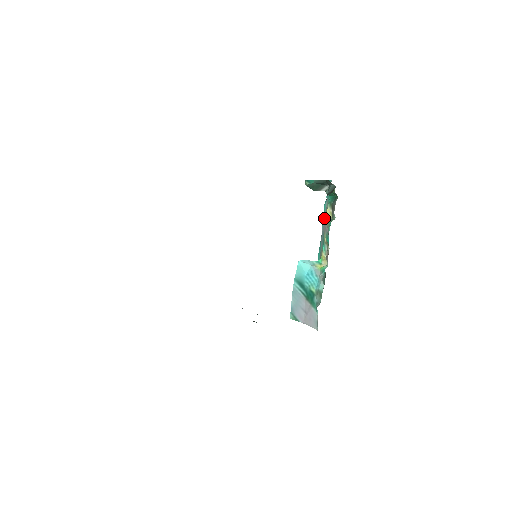
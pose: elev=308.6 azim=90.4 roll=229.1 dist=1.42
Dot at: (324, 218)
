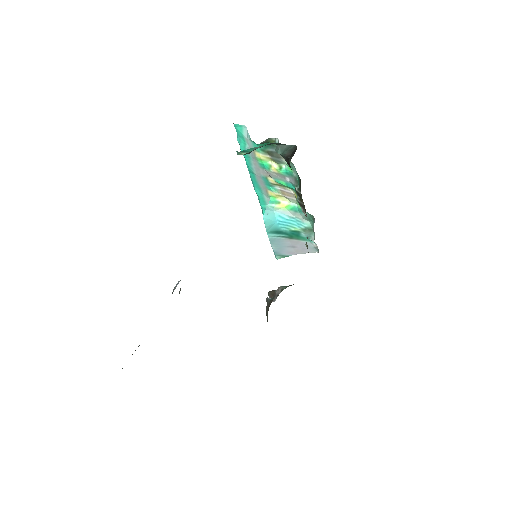
Dot at: (252, 162)
